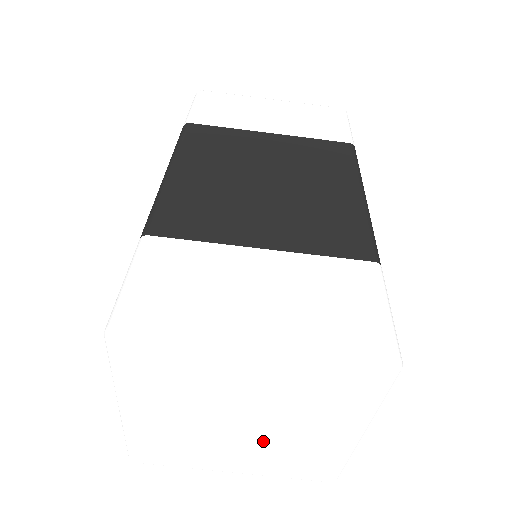
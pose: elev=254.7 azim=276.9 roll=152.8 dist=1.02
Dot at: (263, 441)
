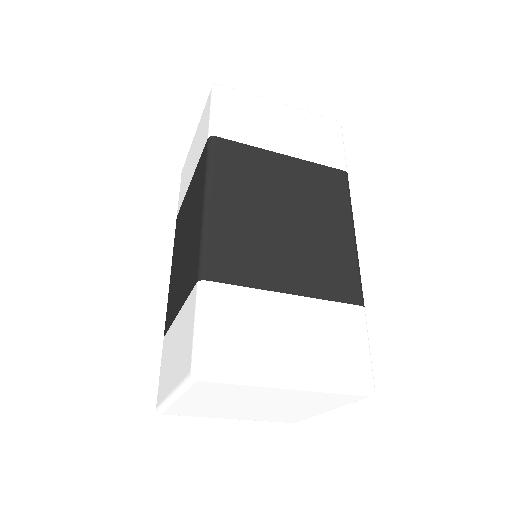
Dot at: (264, 411)
